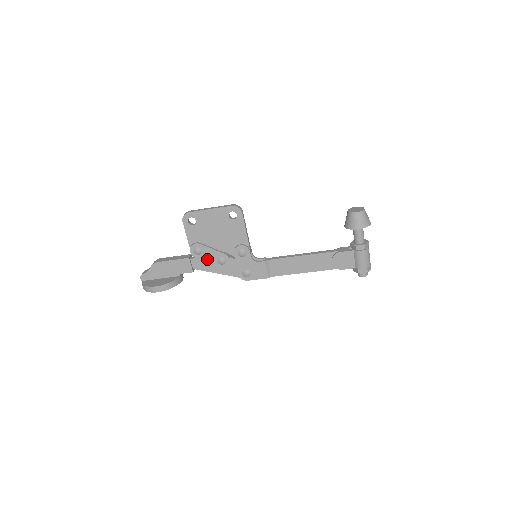
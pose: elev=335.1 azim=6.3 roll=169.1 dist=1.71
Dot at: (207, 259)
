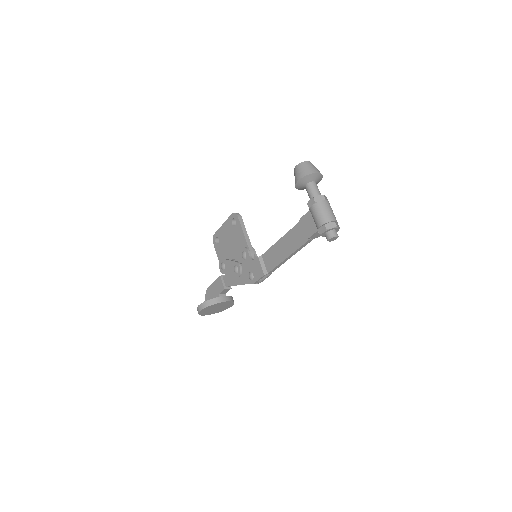
Dot at: (229, 272)
